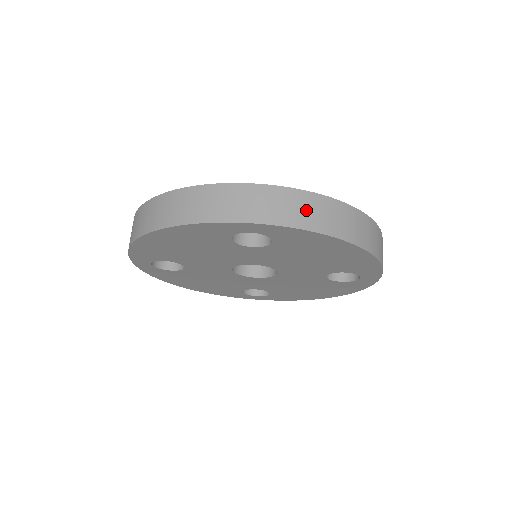
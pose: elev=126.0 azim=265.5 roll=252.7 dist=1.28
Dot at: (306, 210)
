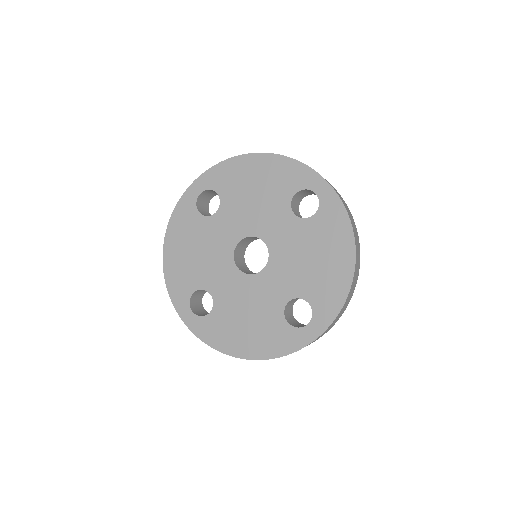
Dot at: (344, 308)
